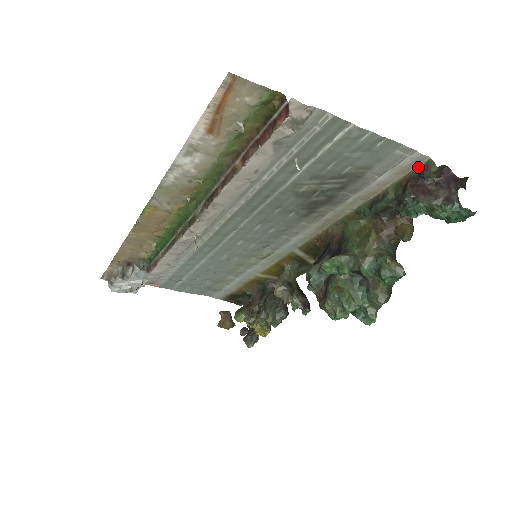
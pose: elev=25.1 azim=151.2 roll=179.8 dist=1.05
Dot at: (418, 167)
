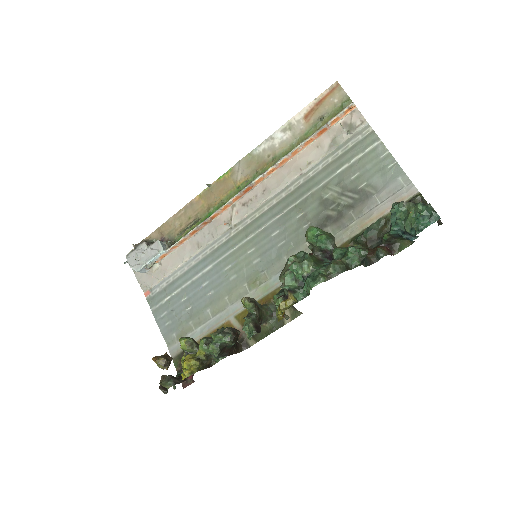
Dot at: (409, 200)
